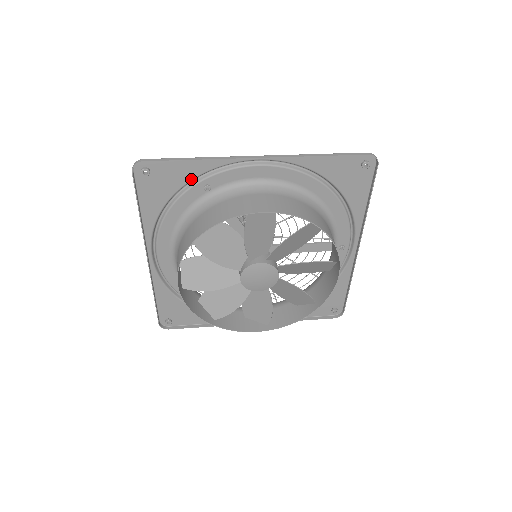
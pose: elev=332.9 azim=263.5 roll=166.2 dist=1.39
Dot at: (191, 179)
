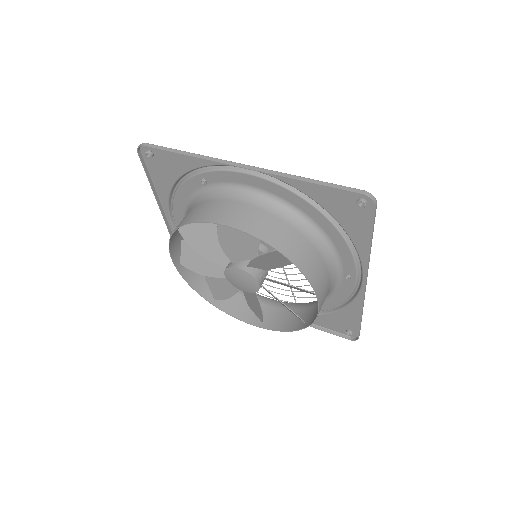
Dot at: (189, 170)
